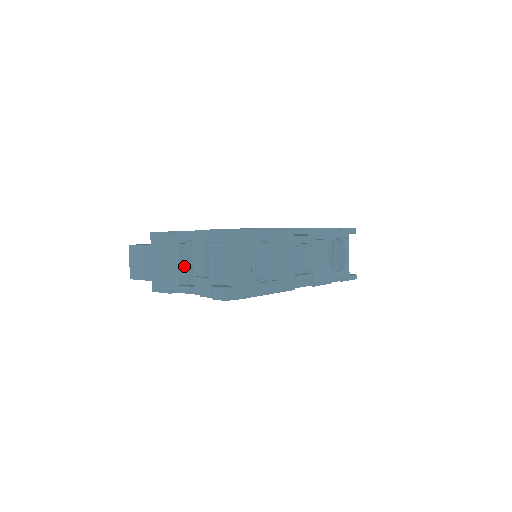
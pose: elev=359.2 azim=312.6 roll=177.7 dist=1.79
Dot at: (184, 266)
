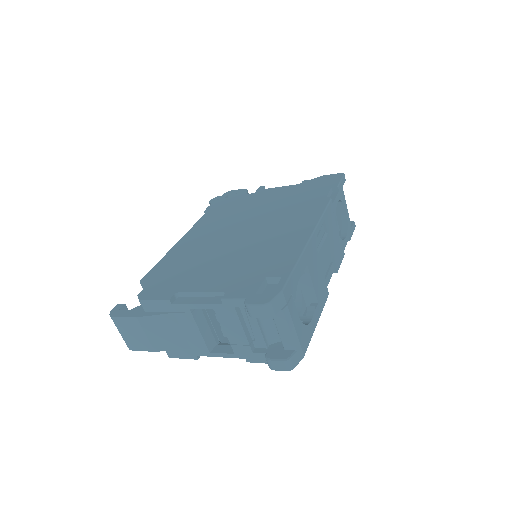
Dot at: (206, 330)
